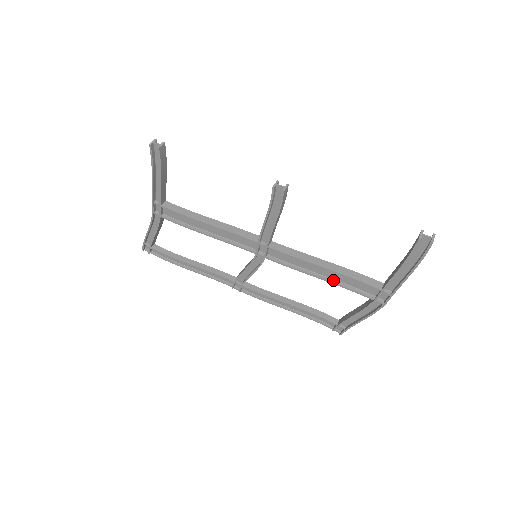
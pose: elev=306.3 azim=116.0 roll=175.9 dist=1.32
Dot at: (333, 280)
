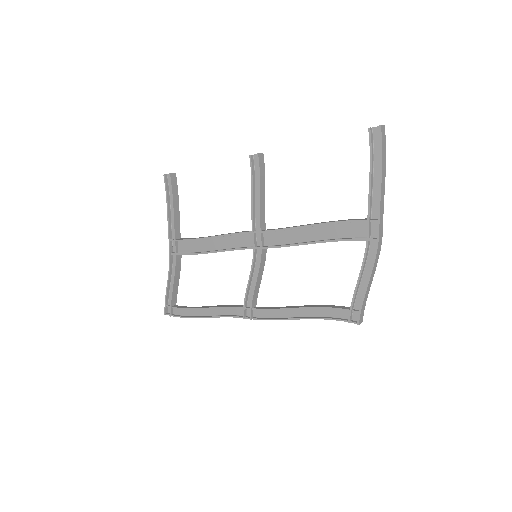
Dot at: (325, 240)
